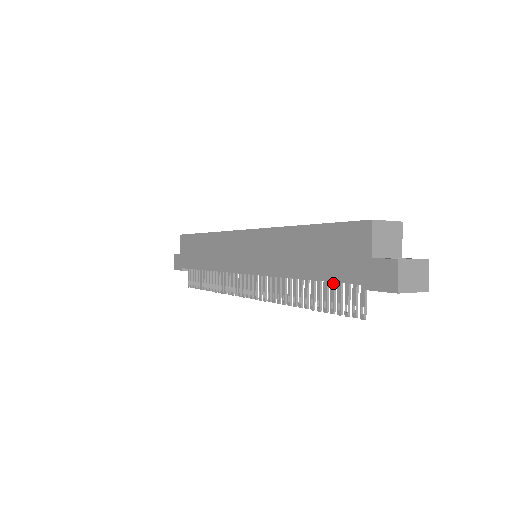
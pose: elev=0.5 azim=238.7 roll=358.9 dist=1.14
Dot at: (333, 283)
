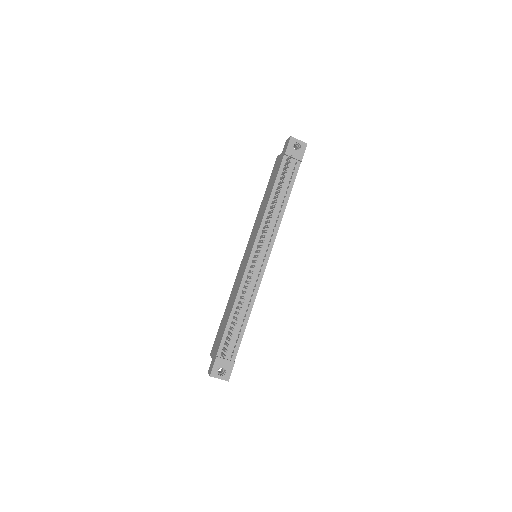
Dot at: (280, 177)
